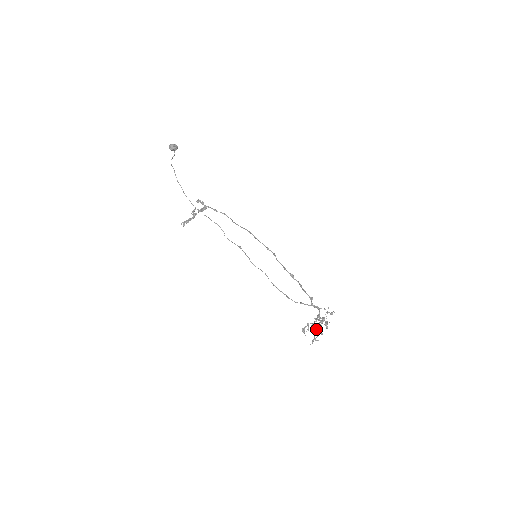
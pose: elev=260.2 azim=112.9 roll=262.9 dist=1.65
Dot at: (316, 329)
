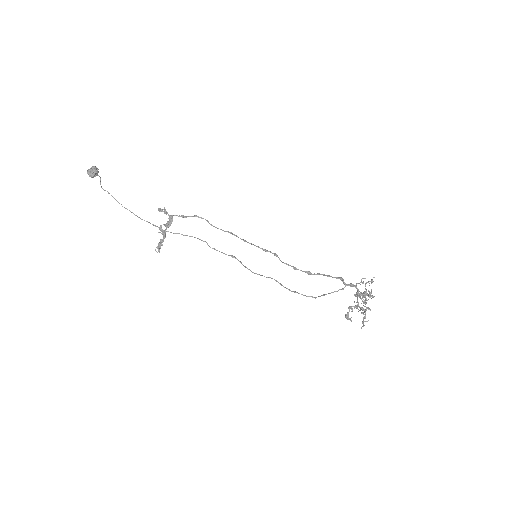
Dot at: occluded
